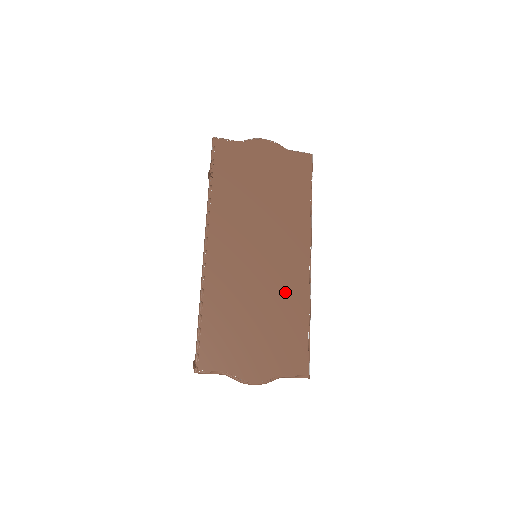
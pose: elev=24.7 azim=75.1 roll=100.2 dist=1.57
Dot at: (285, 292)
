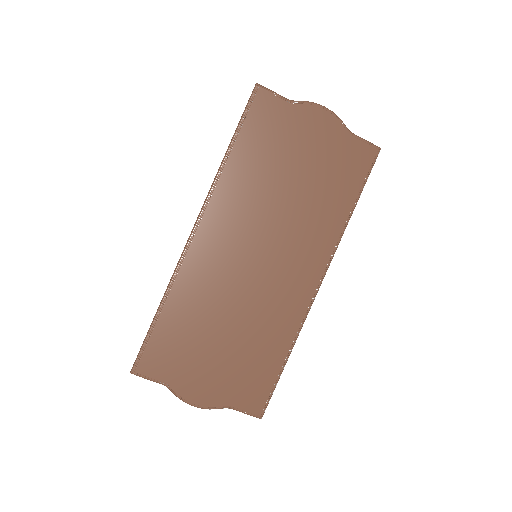
Dot at: (272, 315)
